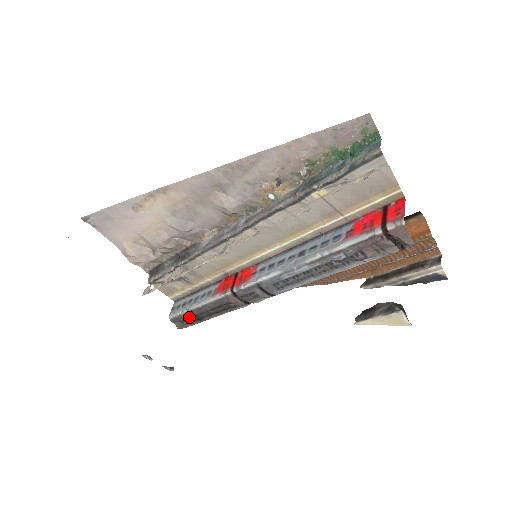
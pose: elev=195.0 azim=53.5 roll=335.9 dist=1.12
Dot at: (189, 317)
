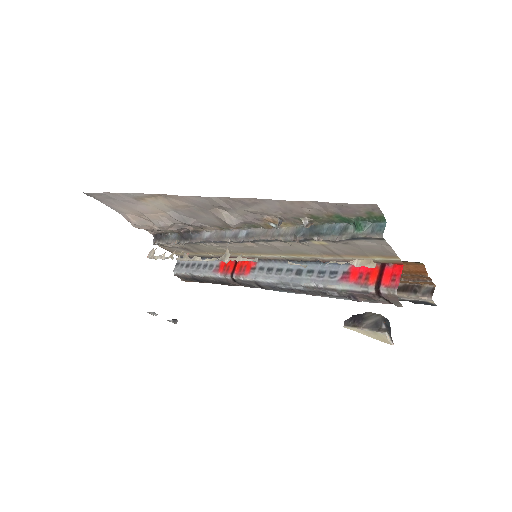
Dot at: (192, 279)
